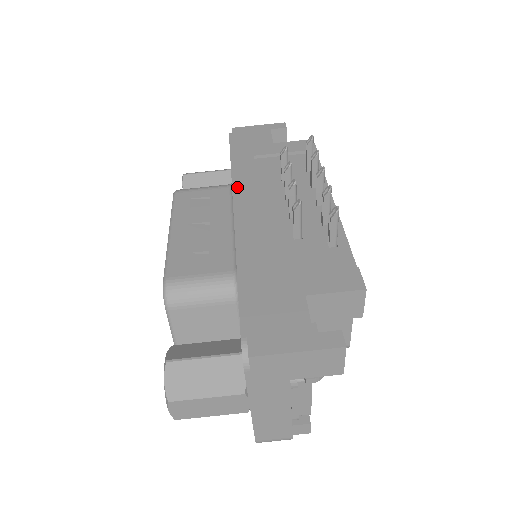
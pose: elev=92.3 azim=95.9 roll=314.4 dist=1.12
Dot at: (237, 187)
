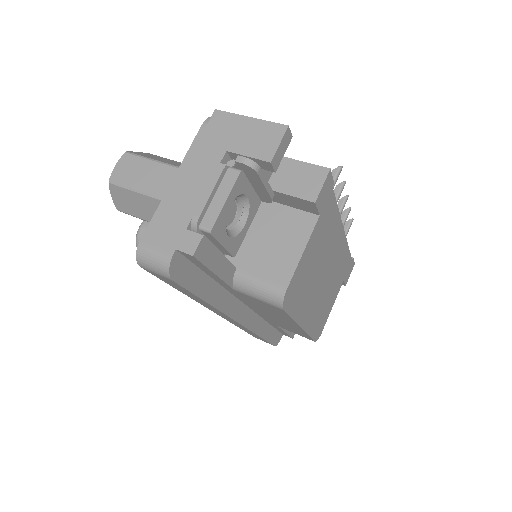
Dot at: occluded
